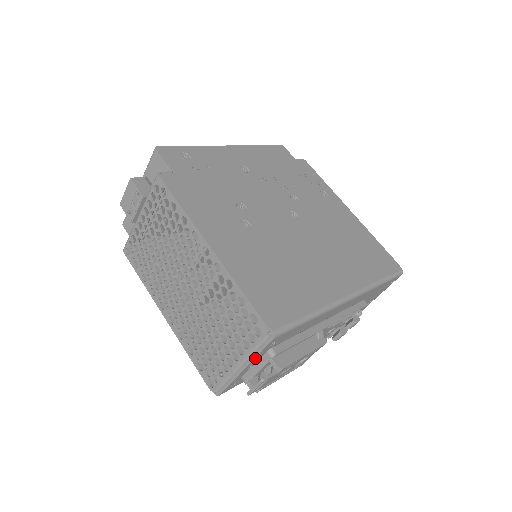
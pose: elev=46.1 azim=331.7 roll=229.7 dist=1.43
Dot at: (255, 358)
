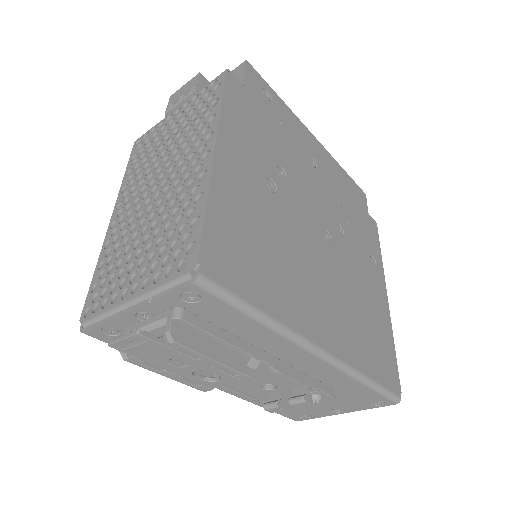
Dot at: (154, 301)
